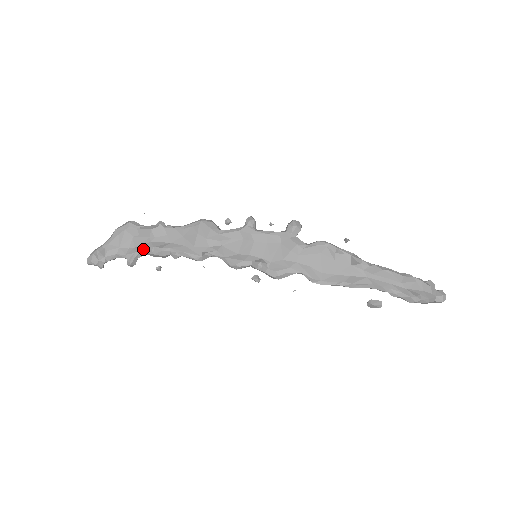
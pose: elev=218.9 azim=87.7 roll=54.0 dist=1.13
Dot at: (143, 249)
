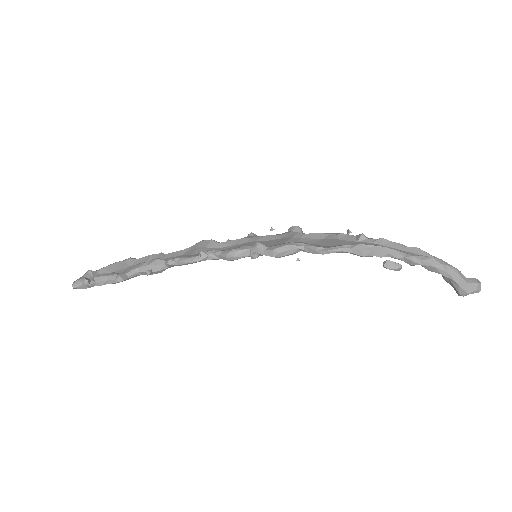
Dot at: (138, 266)
